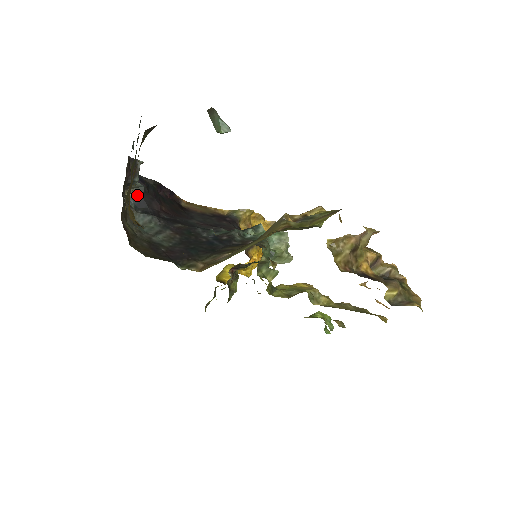
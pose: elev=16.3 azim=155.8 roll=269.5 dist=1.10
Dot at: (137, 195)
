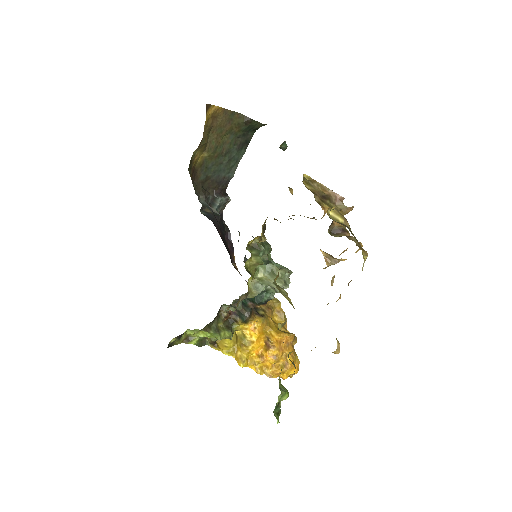
Dot at: (212, 214)
